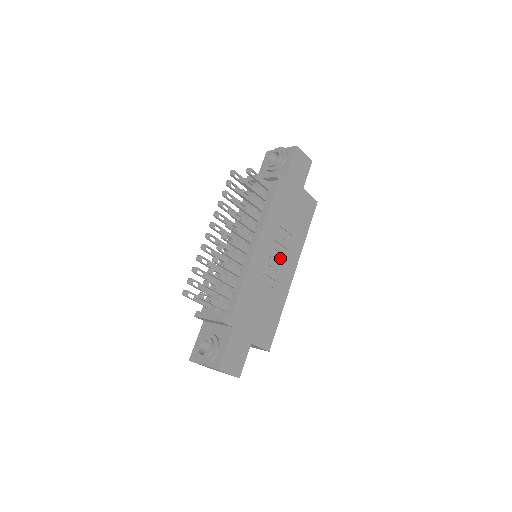
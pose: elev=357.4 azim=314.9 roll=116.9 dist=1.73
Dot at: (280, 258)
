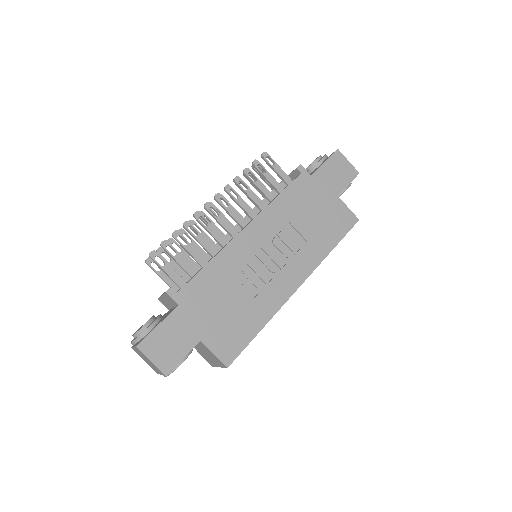
Dot at: (280, 259)
